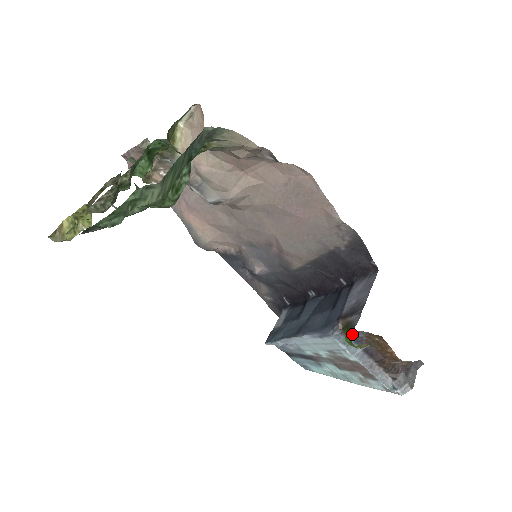
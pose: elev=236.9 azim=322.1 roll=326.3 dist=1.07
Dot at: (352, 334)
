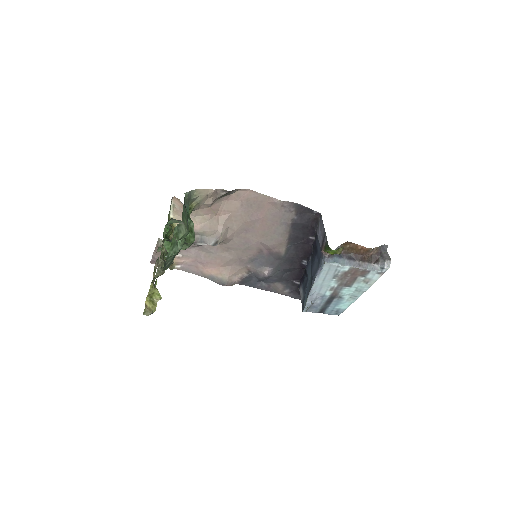
Dot at: (328, 246)
